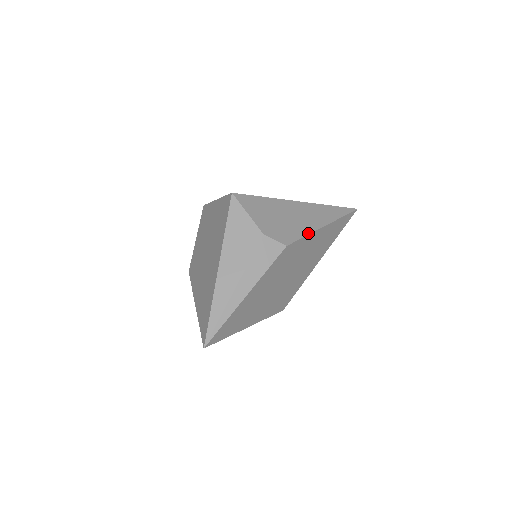
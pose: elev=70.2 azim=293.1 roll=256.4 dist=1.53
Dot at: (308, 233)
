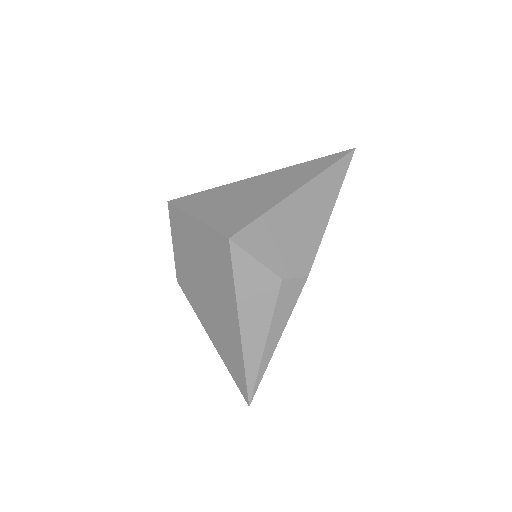
Dot at: (321, 237)
